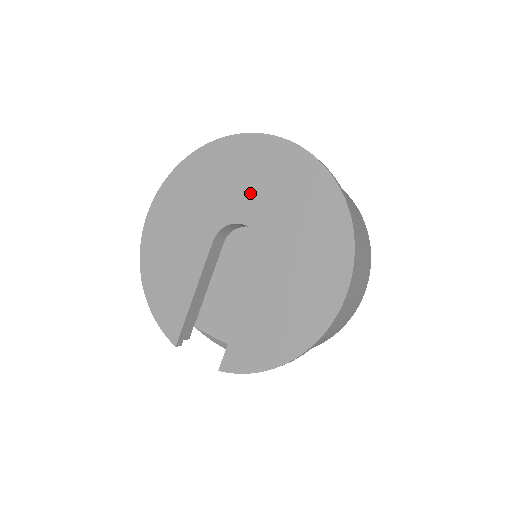
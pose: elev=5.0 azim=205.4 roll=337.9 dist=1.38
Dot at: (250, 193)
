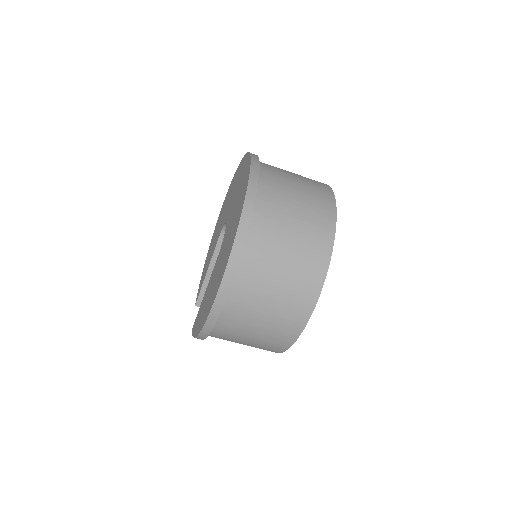
Dot at: occluded
